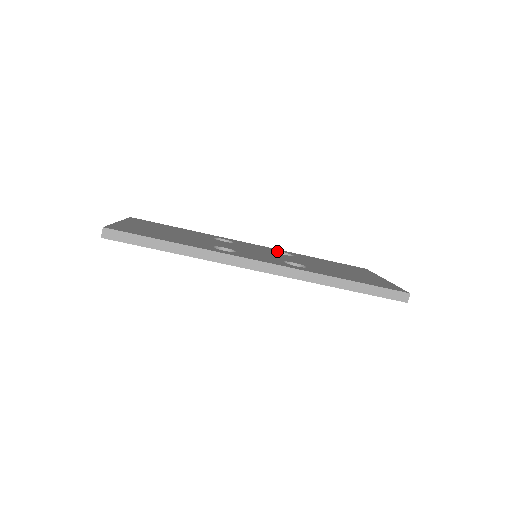
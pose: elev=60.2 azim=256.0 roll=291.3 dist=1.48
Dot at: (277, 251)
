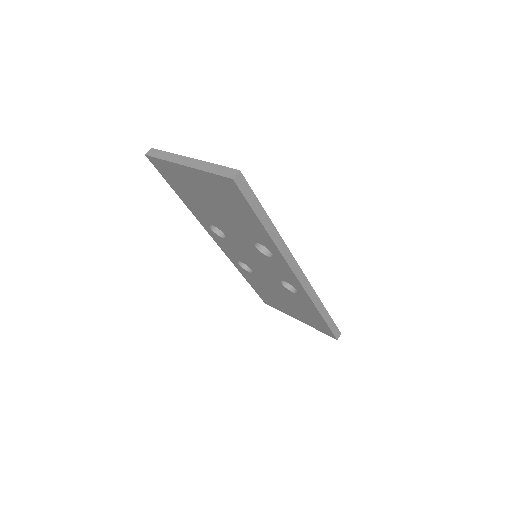
Dot at: occluded
